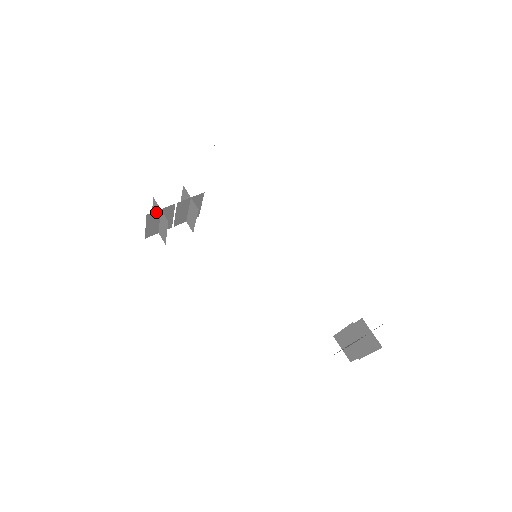
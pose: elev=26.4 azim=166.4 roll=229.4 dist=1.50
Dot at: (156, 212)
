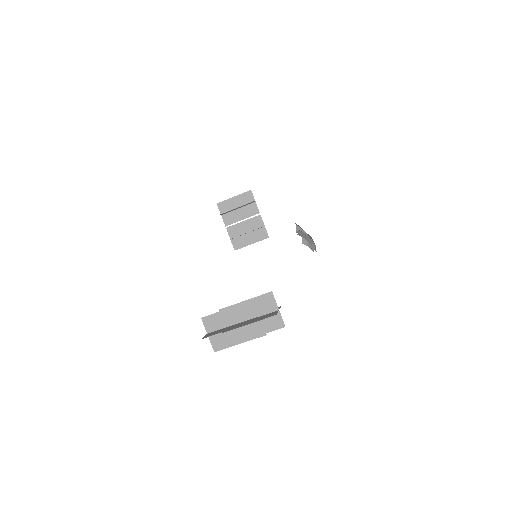
Dot at: (252, 199)
